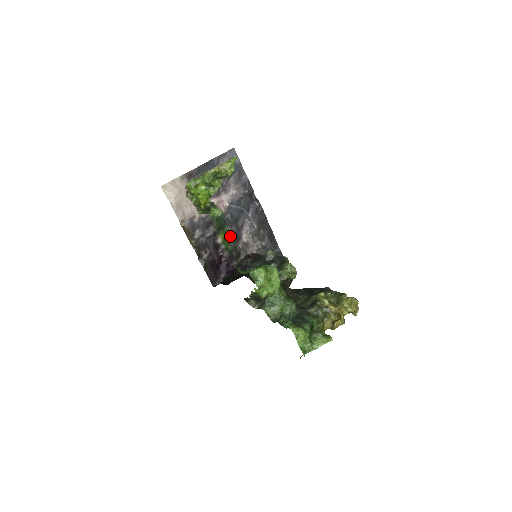
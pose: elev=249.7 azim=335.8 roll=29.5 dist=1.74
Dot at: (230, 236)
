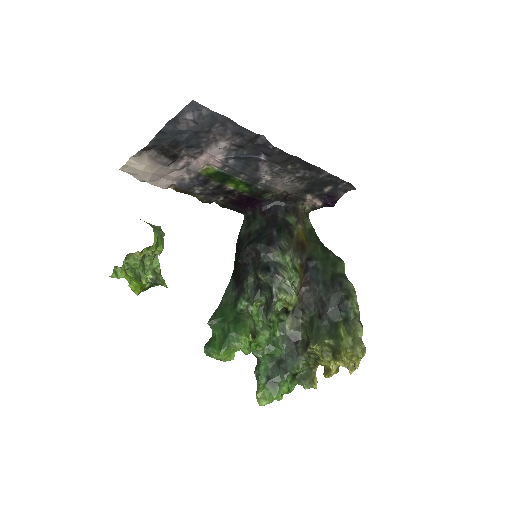
Dot at: (243, 182)
